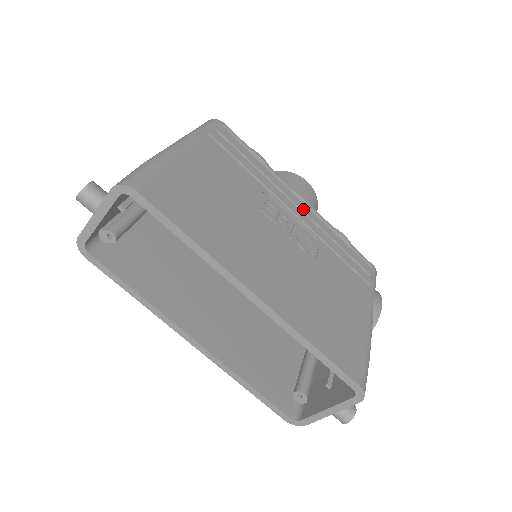
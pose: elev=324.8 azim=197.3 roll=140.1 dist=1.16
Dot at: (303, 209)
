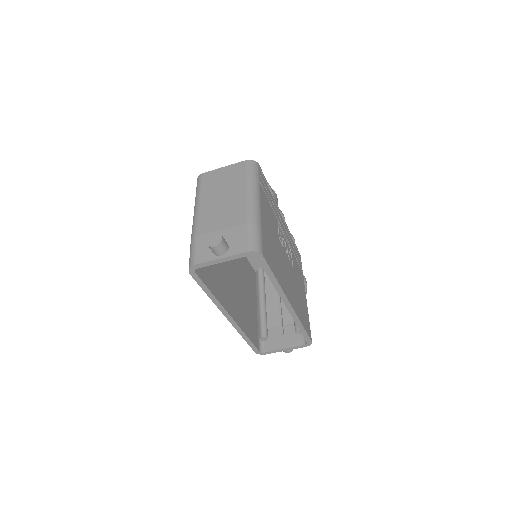
Dot at: (284, 226)
